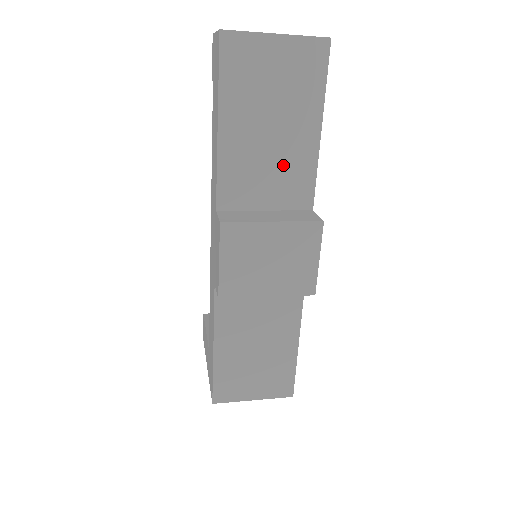
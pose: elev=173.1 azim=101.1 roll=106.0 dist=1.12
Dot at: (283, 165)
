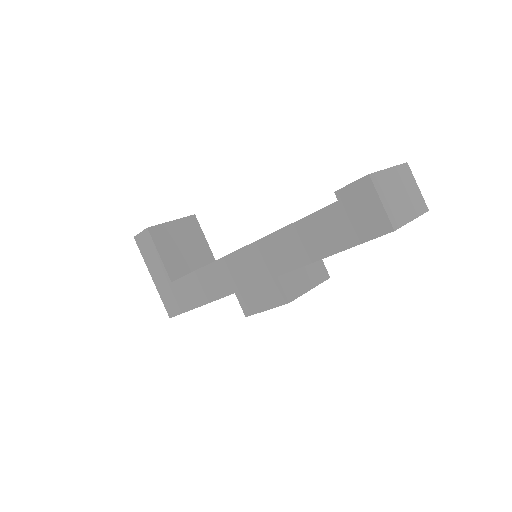
Dot at: occluded
